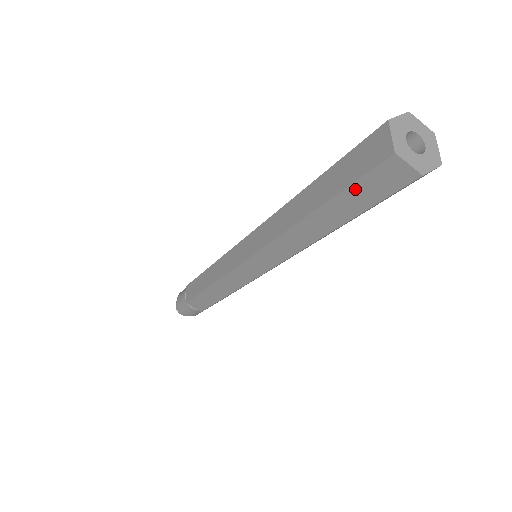
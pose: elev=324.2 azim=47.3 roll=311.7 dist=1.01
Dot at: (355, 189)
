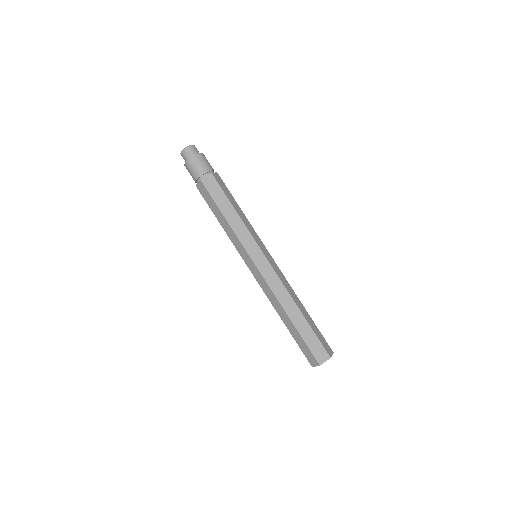
Dot at: (300, 346)
